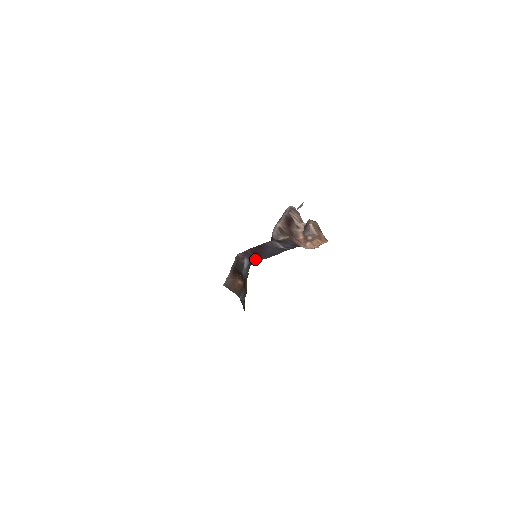
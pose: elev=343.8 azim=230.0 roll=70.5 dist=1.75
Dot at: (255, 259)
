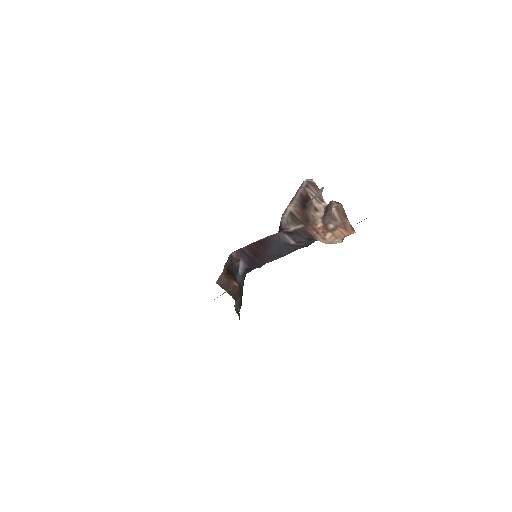
Dot at: (254, 262)
